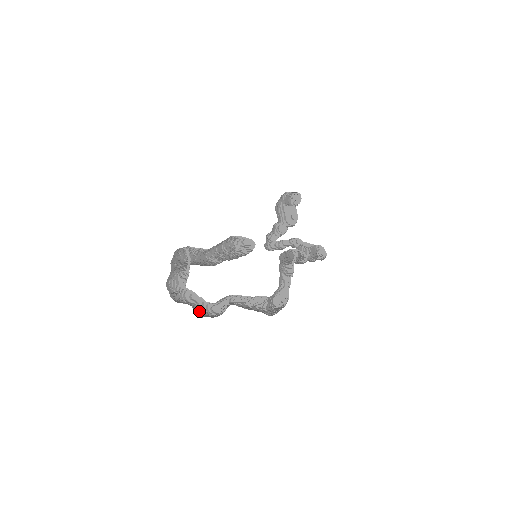
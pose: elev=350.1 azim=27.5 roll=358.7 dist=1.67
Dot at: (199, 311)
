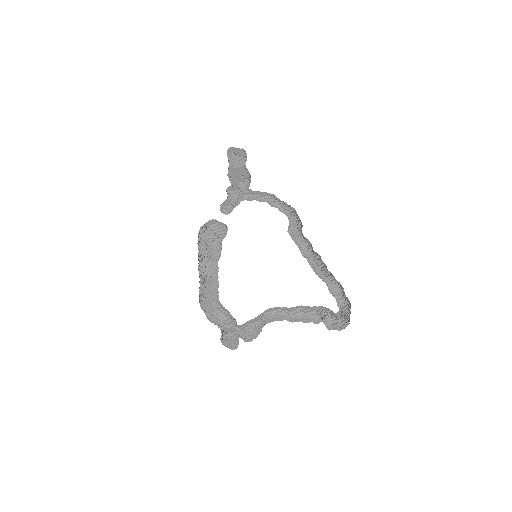
Dot at: (242, 335)
